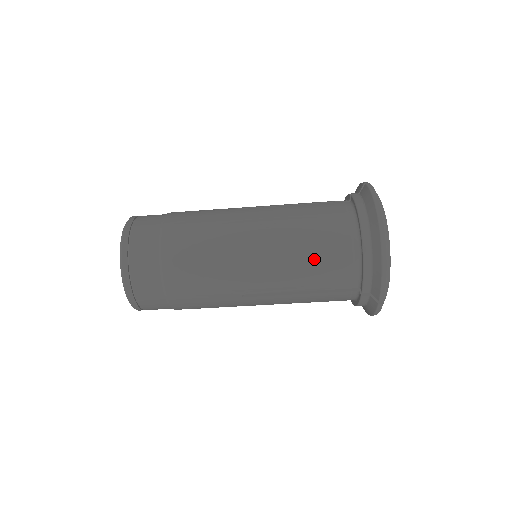
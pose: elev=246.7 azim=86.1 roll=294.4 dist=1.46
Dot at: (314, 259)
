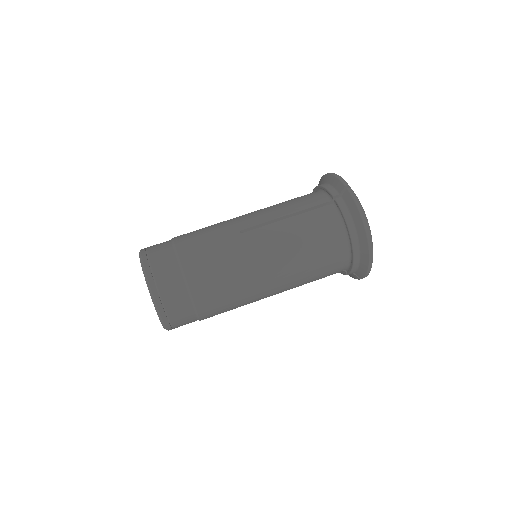
Dot at: (287, 201)
